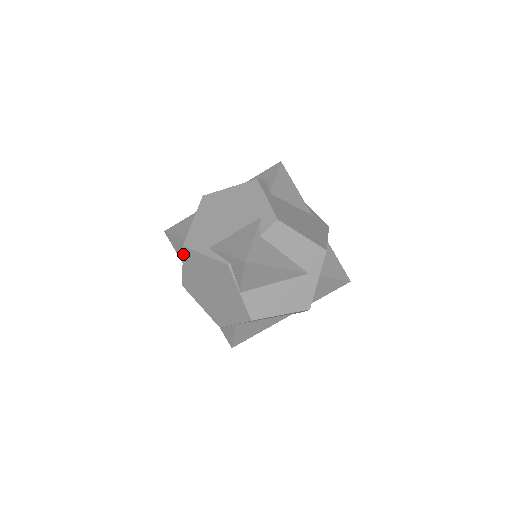
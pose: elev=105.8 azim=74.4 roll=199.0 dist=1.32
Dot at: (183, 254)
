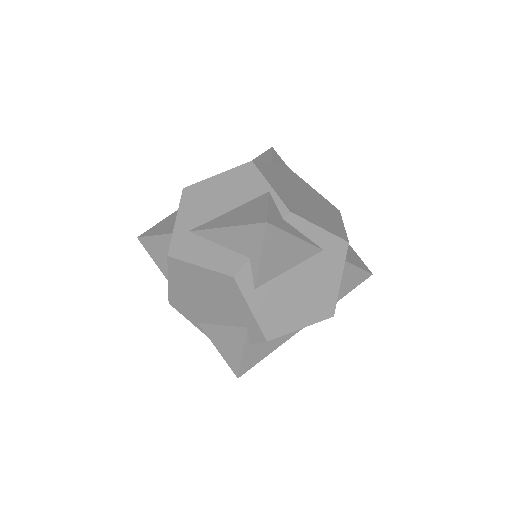
Dot at: occluded
